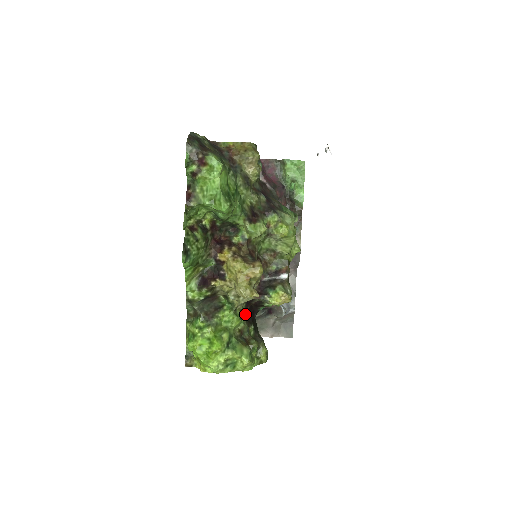
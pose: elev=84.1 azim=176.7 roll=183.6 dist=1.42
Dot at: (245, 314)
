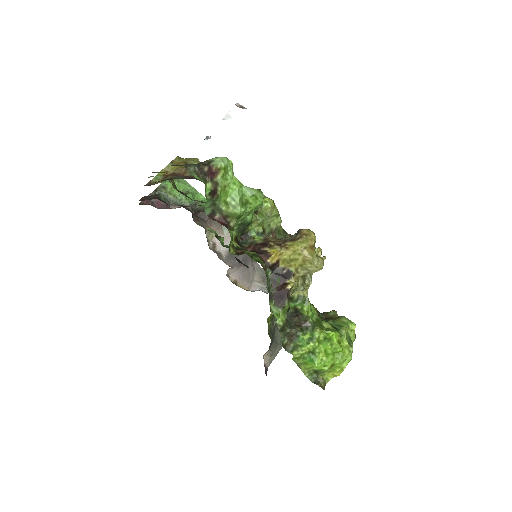
Dot at: occluded
